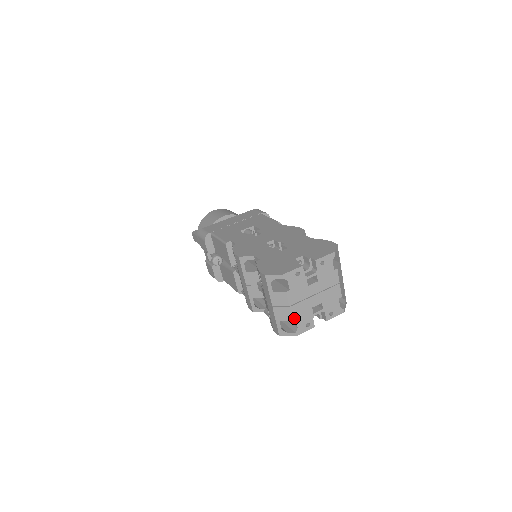
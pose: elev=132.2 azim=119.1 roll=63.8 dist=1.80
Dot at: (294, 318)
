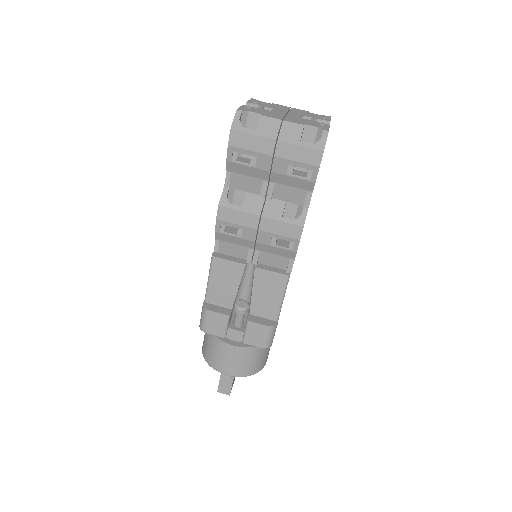
Dot at: (302, 124)
